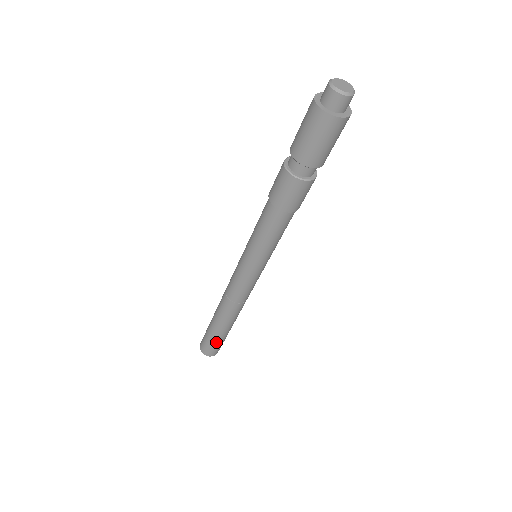
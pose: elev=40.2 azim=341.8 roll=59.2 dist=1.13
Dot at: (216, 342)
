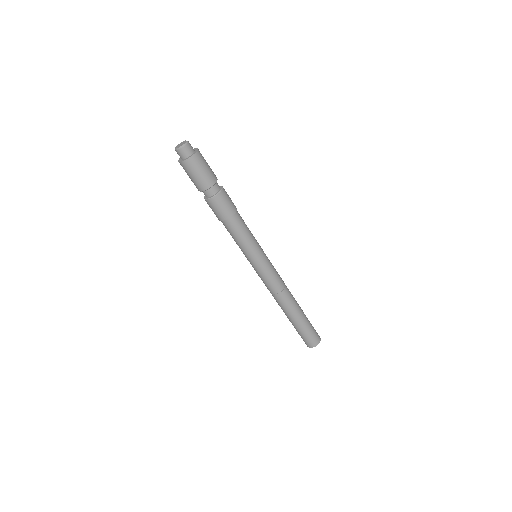
Dot at: (299, 332)
